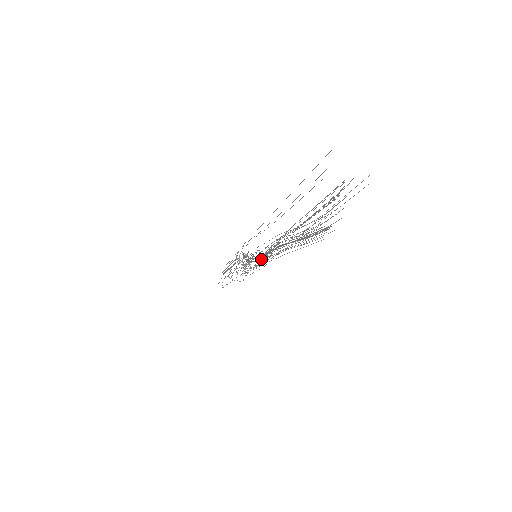
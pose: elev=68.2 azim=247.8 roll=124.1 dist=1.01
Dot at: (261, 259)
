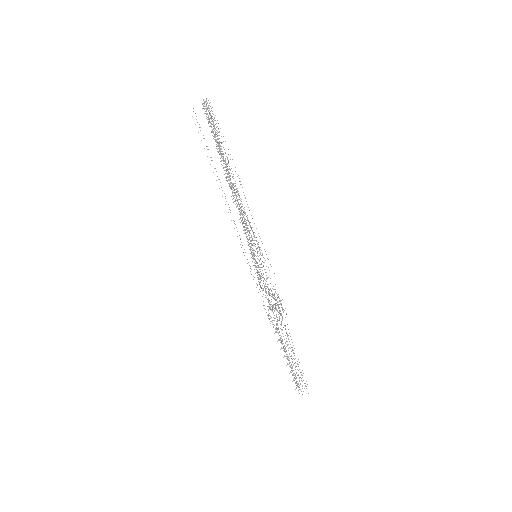
Dot at: (237, 206)
